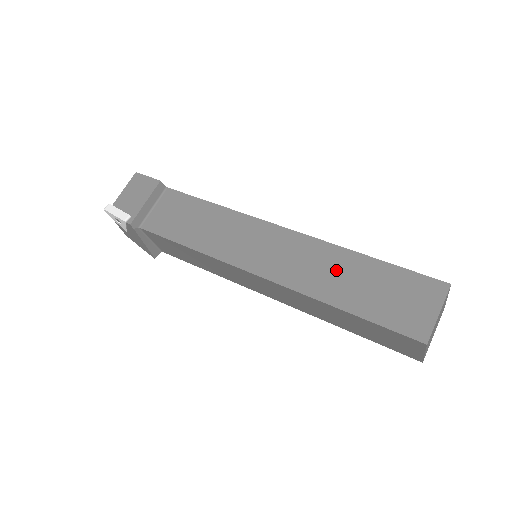
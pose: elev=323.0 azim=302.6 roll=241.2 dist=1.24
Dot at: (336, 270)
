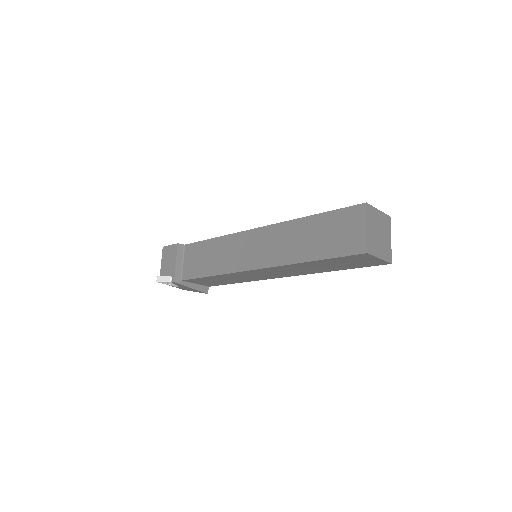
Dot at: (297, 237)
